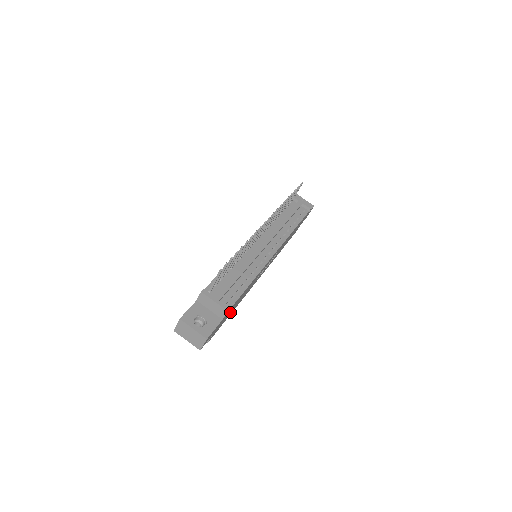
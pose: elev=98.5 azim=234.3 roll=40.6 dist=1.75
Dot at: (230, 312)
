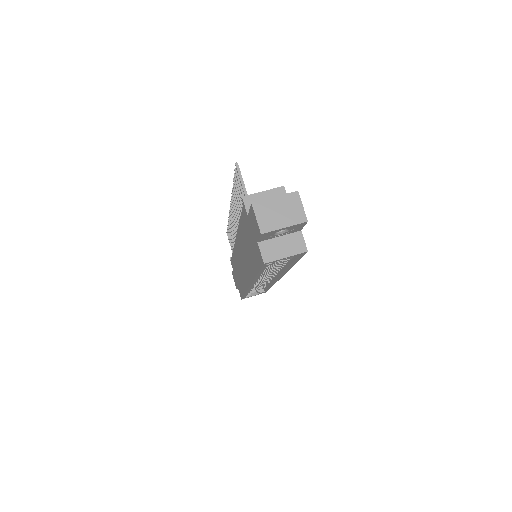
Dot at: occluded
